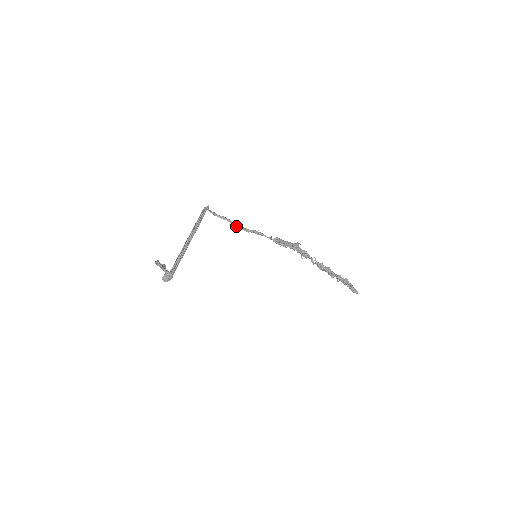
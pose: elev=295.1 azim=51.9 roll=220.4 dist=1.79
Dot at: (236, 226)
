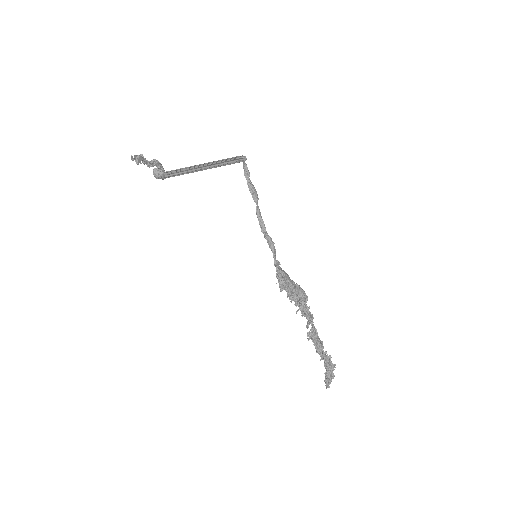
Dot at: (257, 212)
